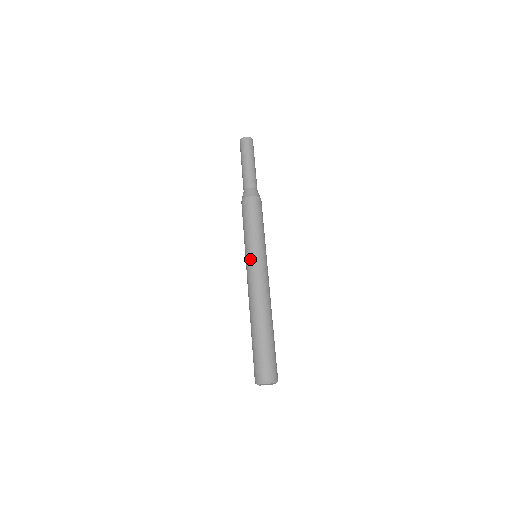
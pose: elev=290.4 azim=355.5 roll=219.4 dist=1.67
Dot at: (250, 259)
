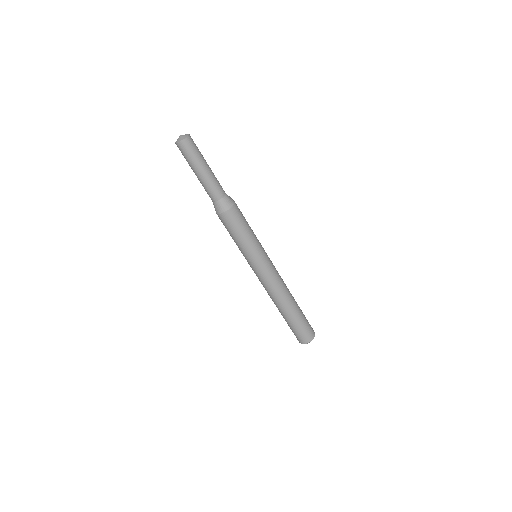
Dot at: (255, 267)
